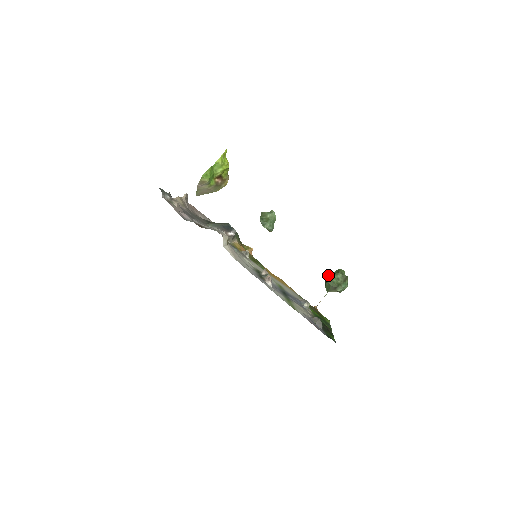
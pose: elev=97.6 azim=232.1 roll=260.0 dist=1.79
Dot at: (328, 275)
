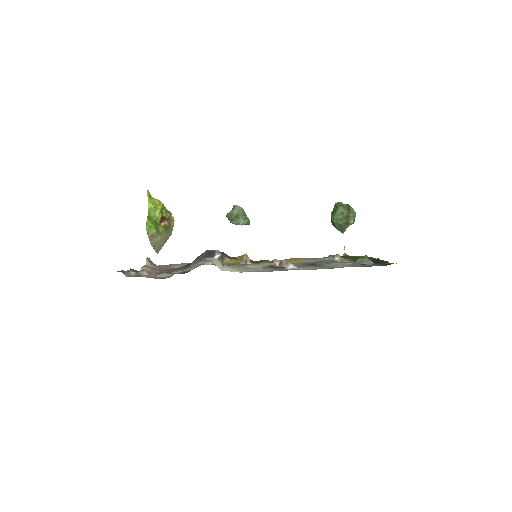
Dot at: (331, 218)
